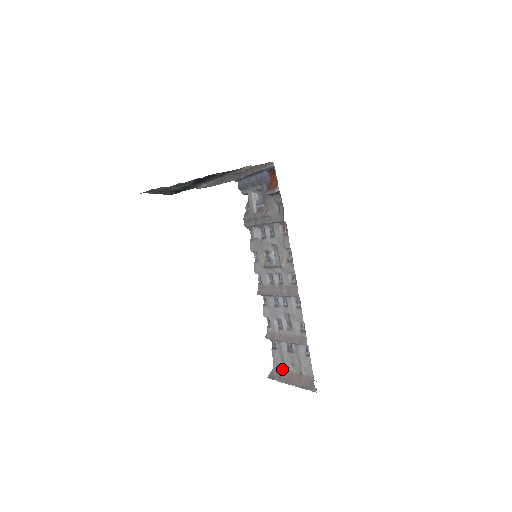
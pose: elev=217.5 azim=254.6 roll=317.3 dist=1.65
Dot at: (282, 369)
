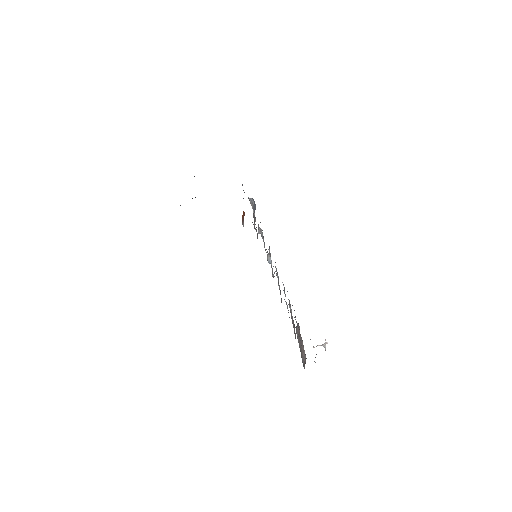
Dot at: occluded
